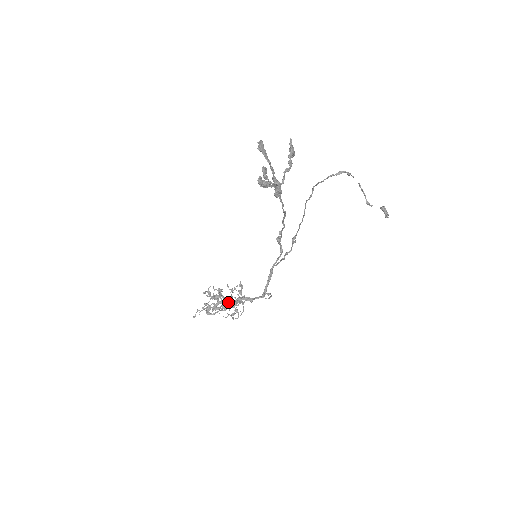
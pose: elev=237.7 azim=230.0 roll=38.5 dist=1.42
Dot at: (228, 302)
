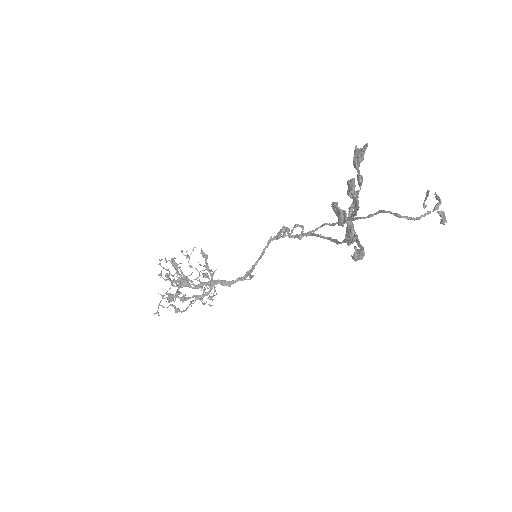
Dot at: (195, 285)
